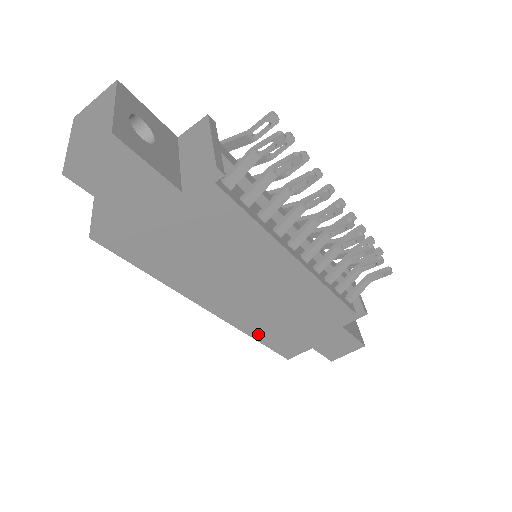
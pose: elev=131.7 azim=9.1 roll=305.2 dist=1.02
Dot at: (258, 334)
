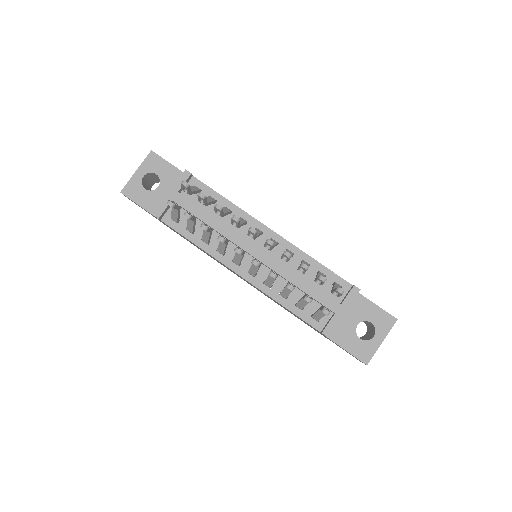
Dot at: occluded
